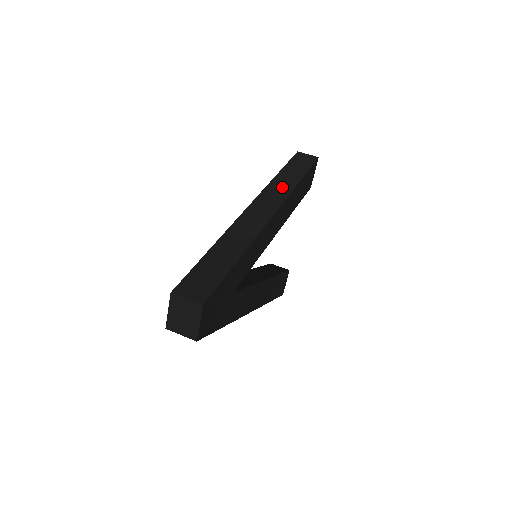
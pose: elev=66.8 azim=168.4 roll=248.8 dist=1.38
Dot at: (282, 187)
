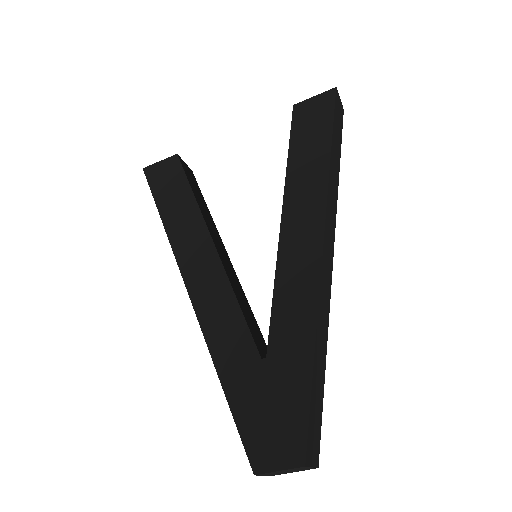
Dot at: (334, 192)
